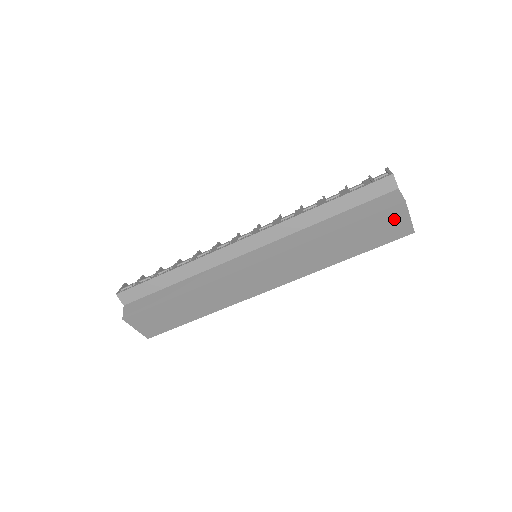
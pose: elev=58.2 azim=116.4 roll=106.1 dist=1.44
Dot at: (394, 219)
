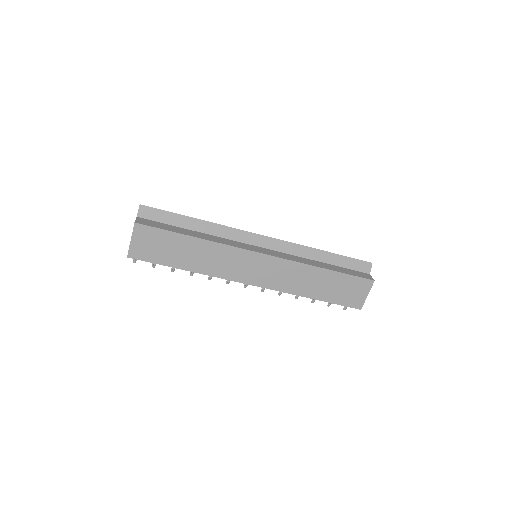
Dot at: (360, 289)
